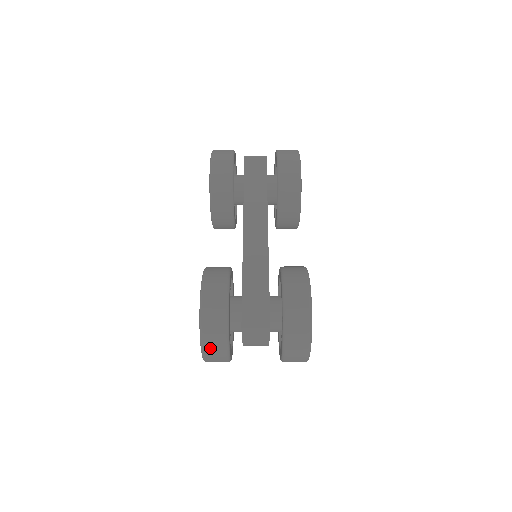
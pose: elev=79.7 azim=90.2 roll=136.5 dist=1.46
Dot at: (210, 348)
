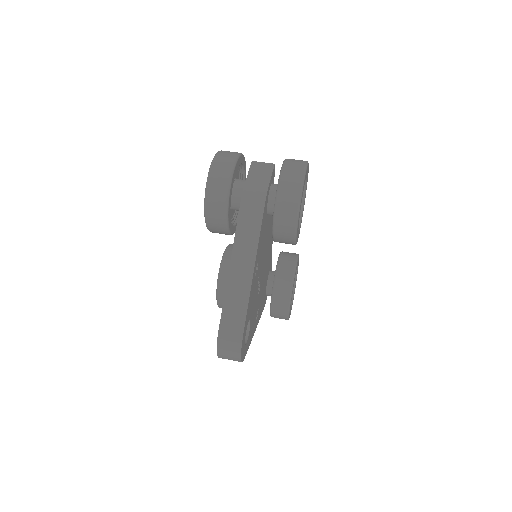
Dot at: (224, 153)
